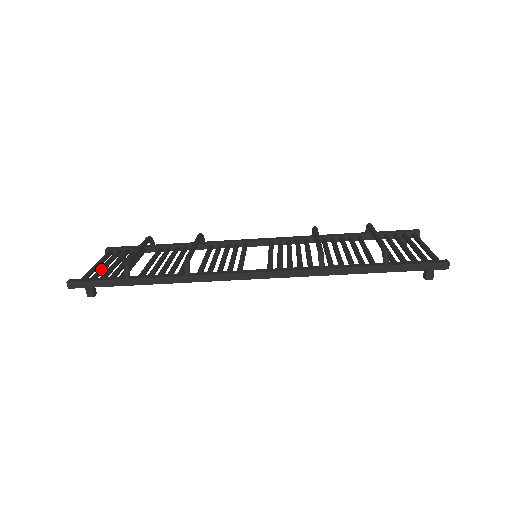
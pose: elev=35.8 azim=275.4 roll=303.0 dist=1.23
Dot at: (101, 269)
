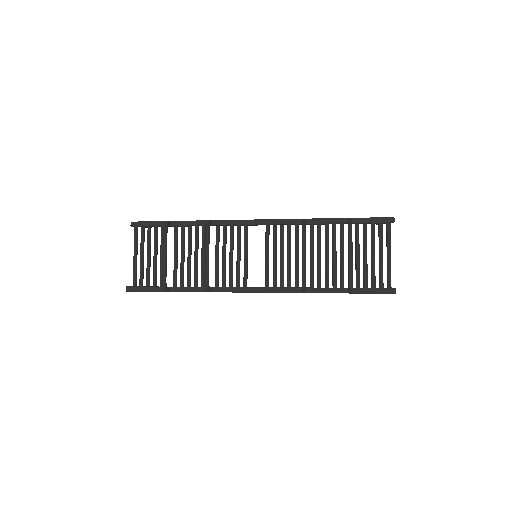
Dot at: (142, 268)
